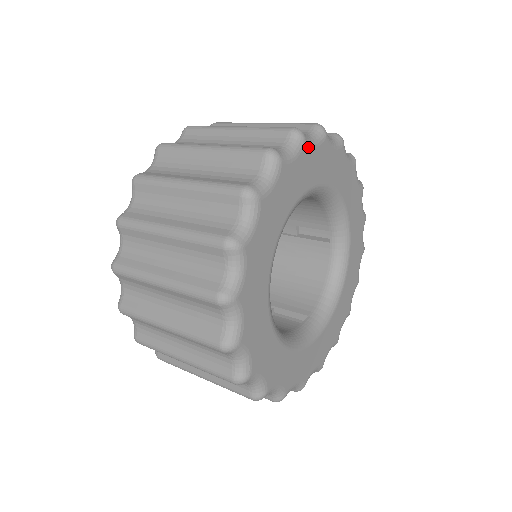
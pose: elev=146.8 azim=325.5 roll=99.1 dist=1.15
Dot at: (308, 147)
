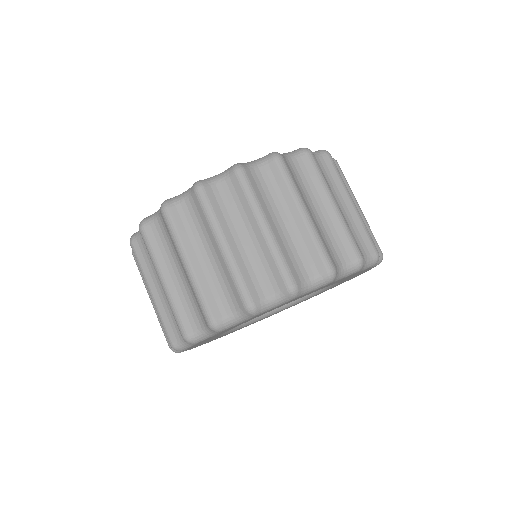
Dot at: (331, 283)
